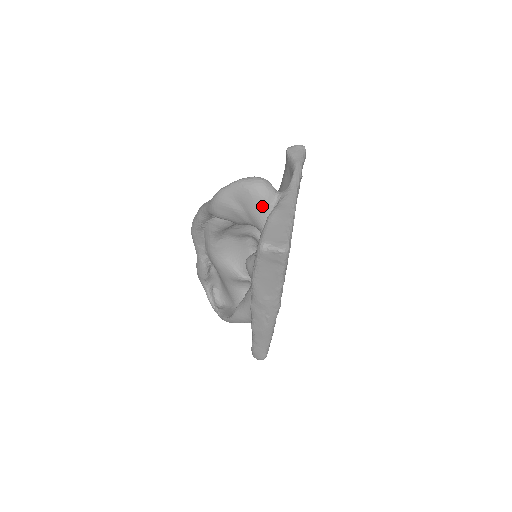
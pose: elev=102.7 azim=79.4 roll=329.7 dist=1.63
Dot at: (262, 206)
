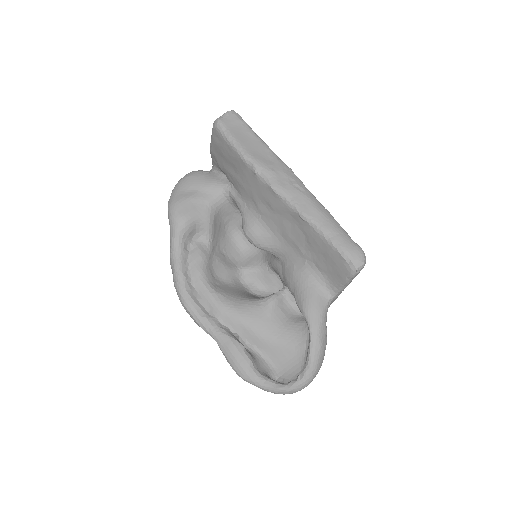
Dot at: (205, 175)
